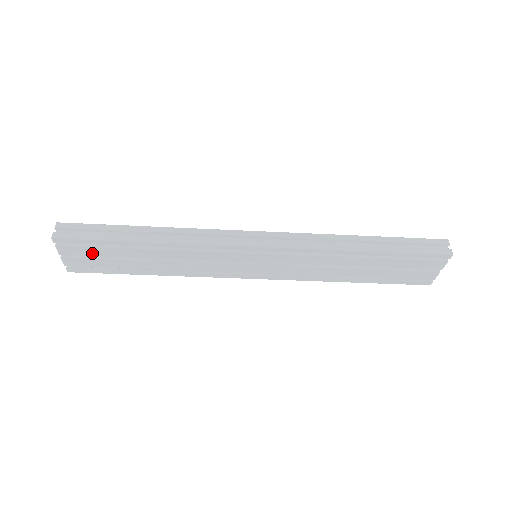
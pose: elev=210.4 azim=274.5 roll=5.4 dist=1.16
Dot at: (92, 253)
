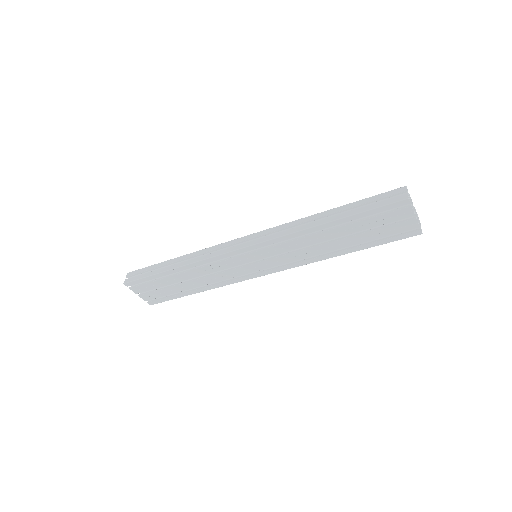
Dot at: (152, 287)
